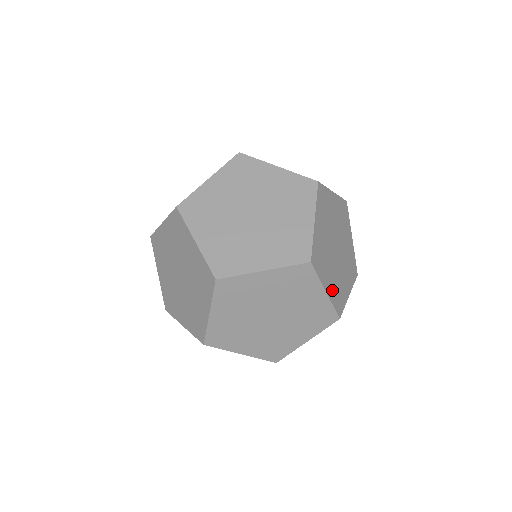
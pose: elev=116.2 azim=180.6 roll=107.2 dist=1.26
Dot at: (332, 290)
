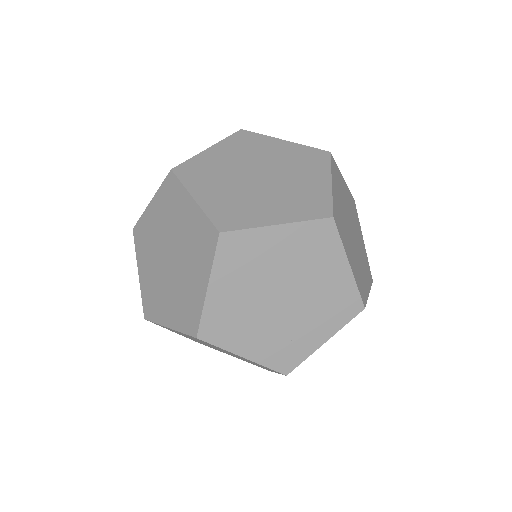
Dot at: (215, 203)
